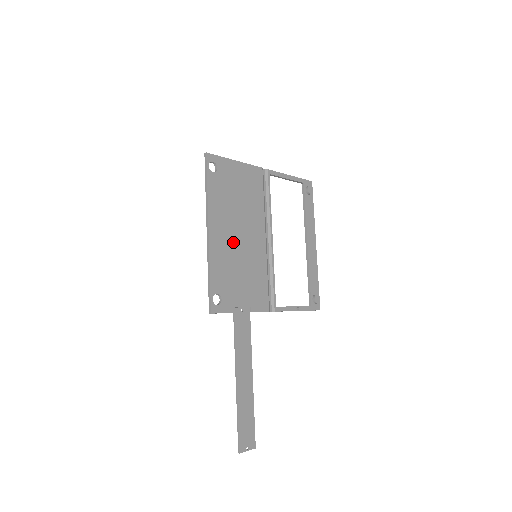
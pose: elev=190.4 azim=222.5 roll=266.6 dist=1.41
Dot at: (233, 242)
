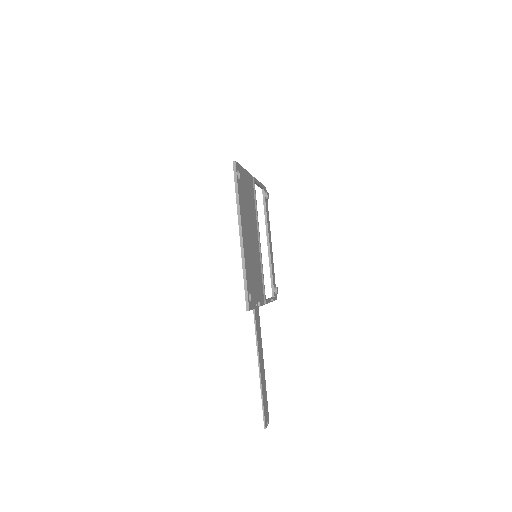
Dot at: (250, 244)
